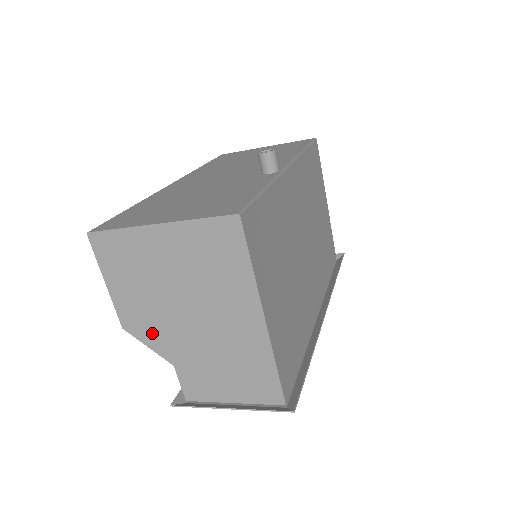
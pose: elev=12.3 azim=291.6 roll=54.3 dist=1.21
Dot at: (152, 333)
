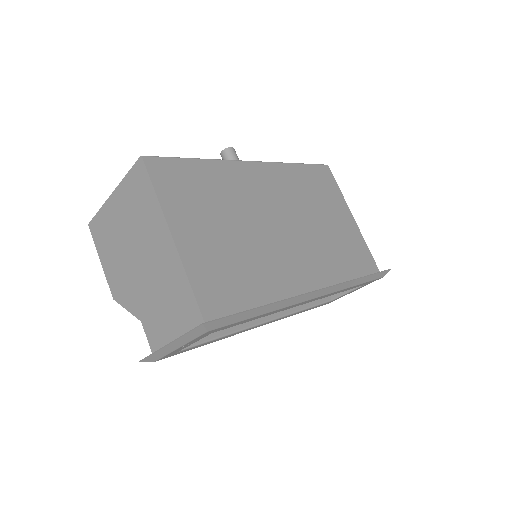
Dot at: (126, 294)
